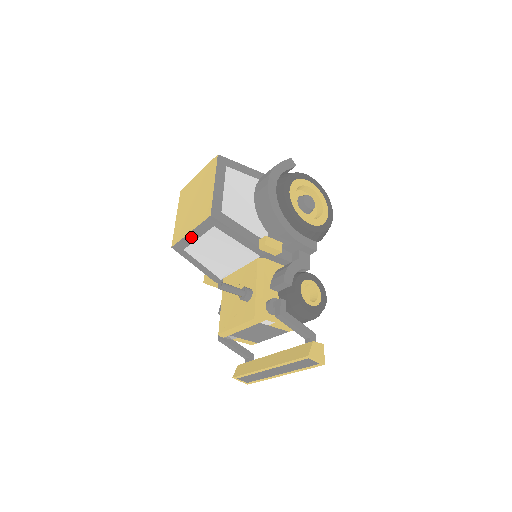
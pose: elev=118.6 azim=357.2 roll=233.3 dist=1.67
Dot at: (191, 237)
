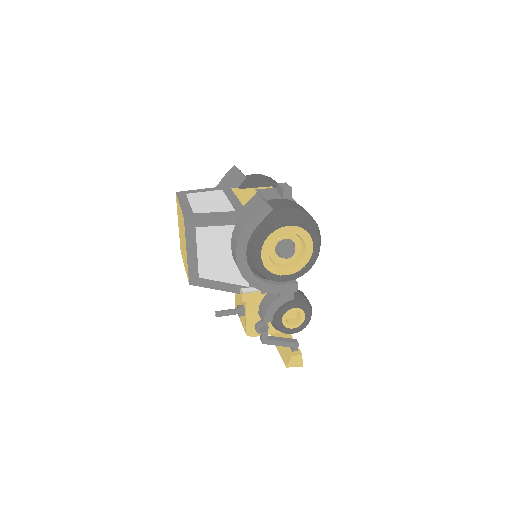
Dot at: occluded
